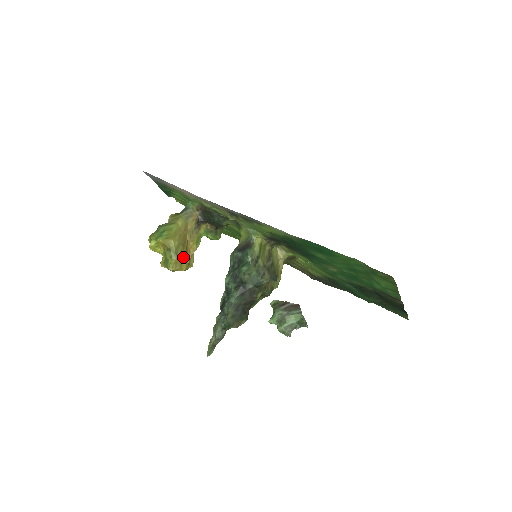
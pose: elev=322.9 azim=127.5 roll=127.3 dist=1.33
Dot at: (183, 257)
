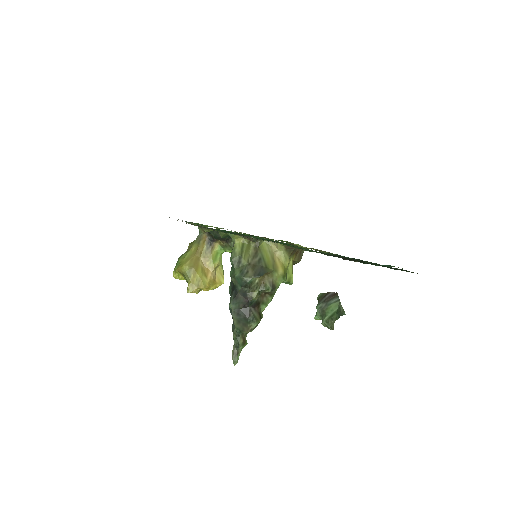
Dot at: (199, 278)
